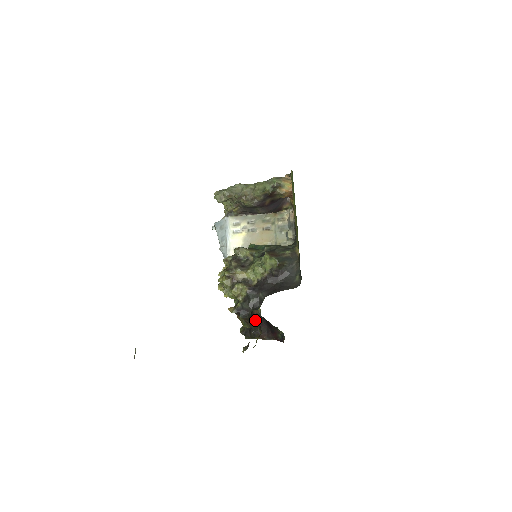
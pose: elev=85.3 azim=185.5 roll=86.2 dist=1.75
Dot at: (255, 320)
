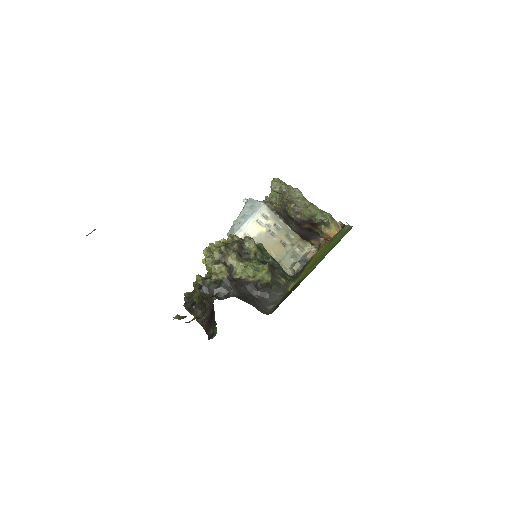
Dot at: occluded
